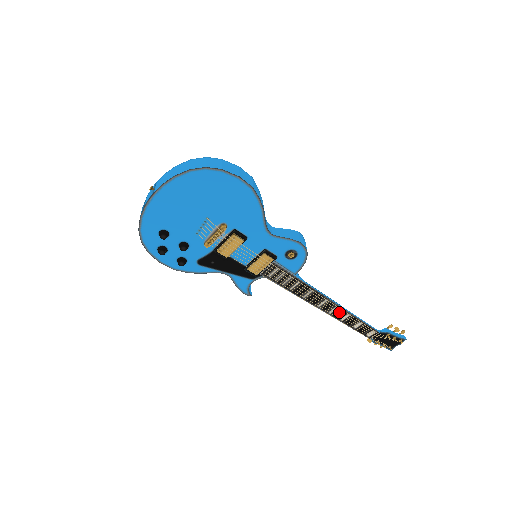
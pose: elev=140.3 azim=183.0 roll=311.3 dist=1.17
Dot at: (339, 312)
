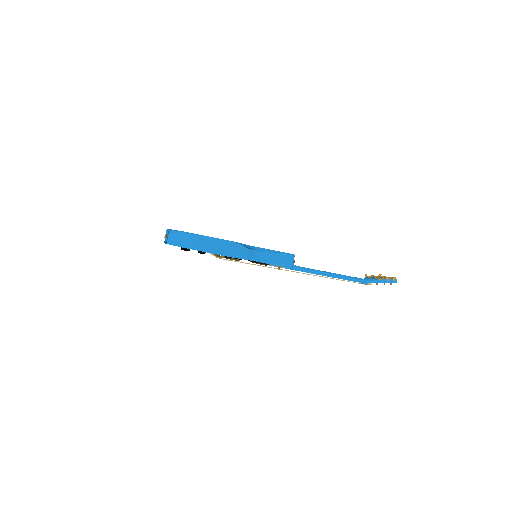
Dot at: occluded
